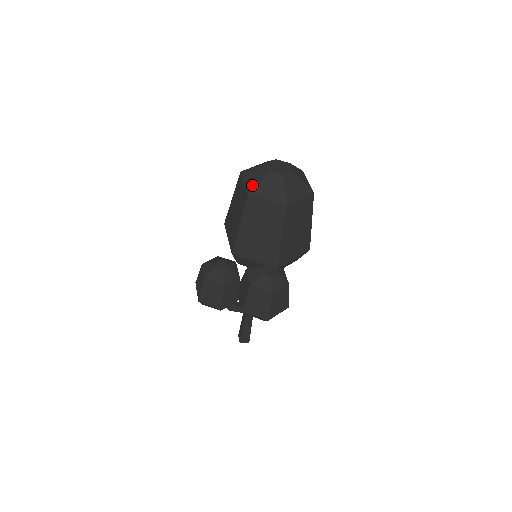
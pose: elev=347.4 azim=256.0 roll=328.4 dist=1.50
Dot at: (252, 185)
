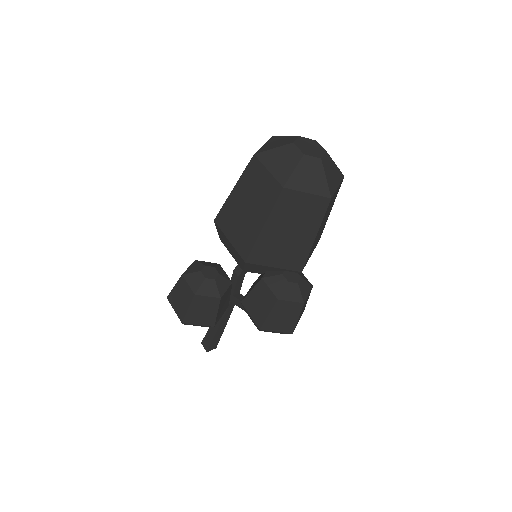
Dot at: (284, 174)
